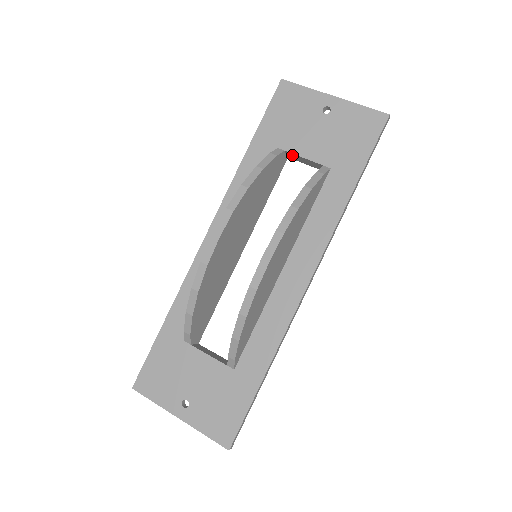
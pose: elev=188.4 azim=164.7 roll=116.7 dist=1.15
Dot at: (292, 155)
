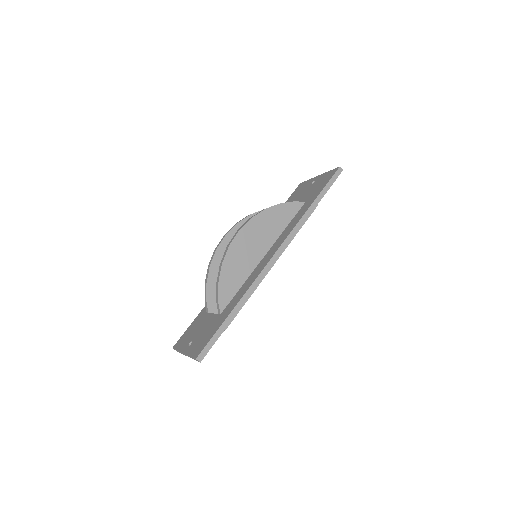
Dot at: occluded
